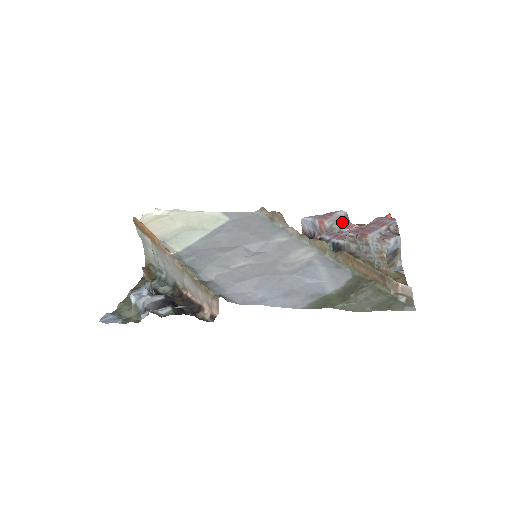
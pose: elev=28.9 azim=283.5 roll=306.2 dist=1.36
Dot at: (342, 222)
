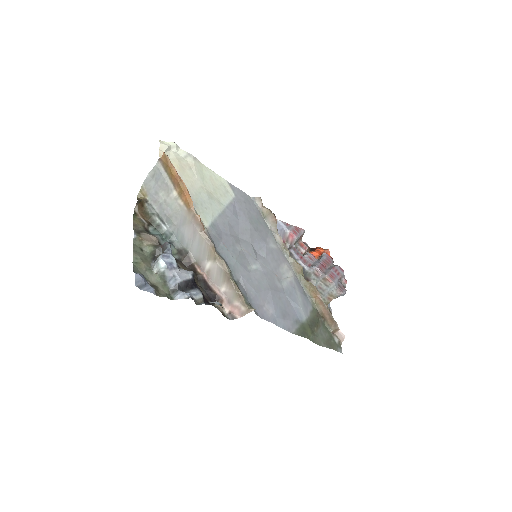
Dot at: (300, 239)
